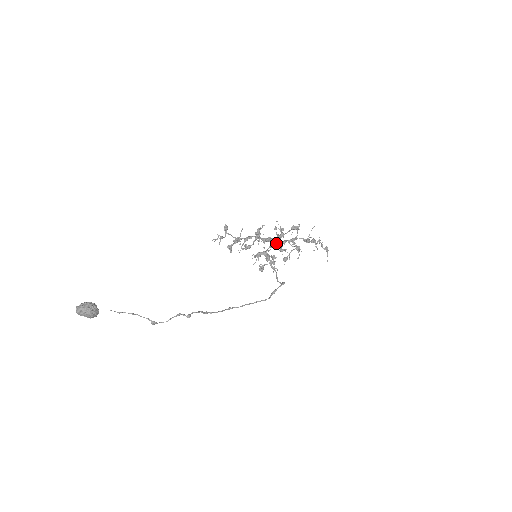
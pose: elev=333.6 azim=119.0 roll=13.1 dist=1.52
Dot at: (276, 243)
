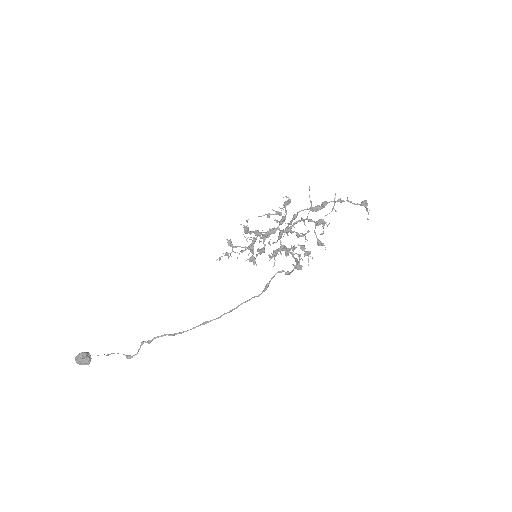
Dot at: (282, 231)
